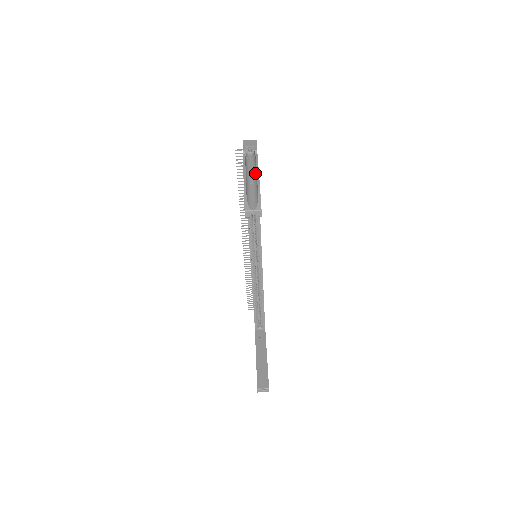
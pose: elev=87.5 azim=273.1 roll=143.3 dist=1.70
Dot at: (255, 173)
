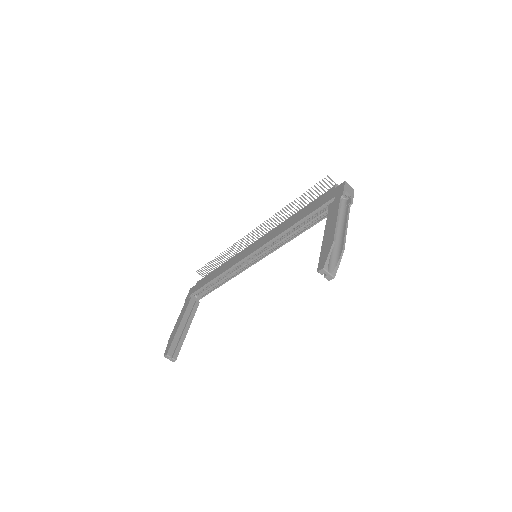
Dot at: (341, 228)
